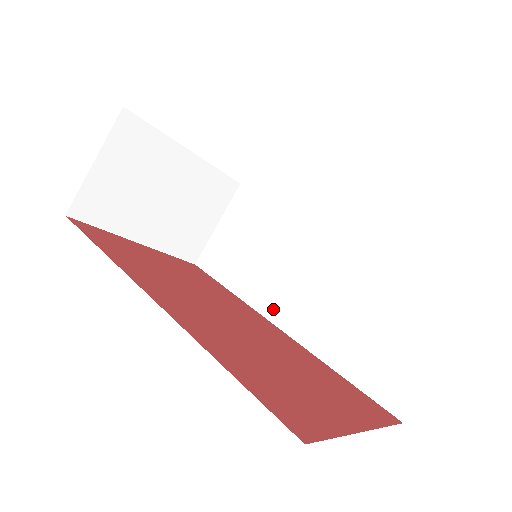
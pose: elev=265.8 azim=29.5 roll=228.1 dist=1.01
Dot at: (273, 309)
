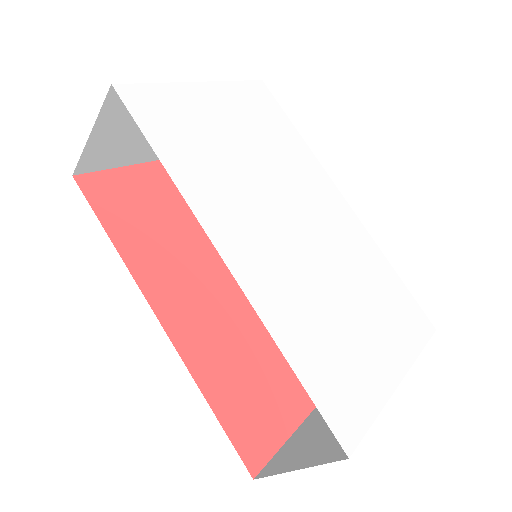
Dot at: occluded
